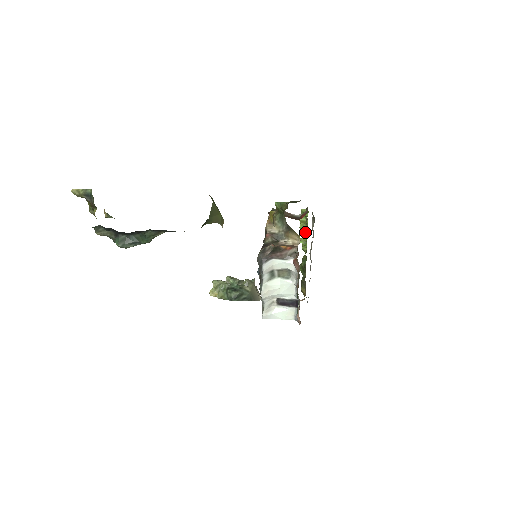
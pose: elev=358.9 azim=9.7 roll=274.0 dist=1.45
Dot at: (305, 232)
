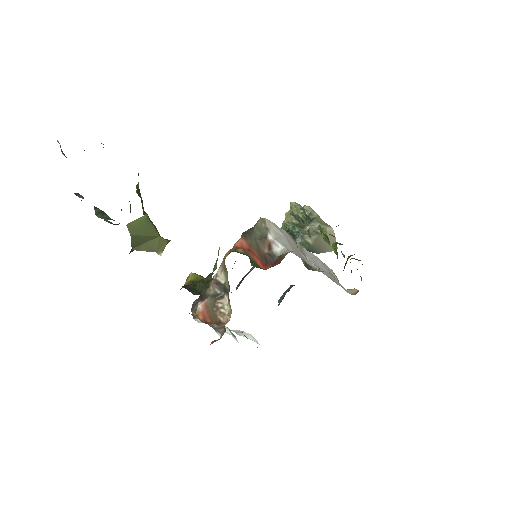
Dot at: occluded
